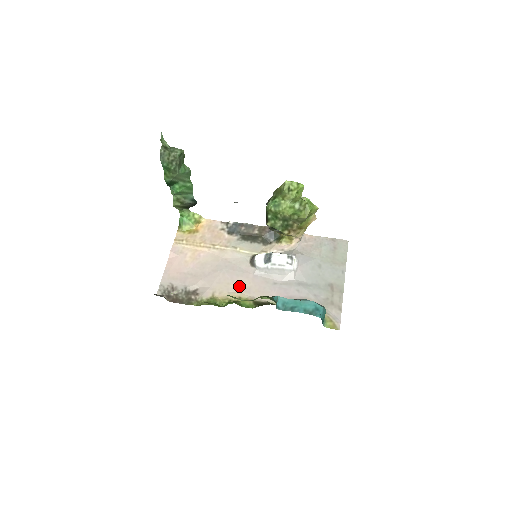
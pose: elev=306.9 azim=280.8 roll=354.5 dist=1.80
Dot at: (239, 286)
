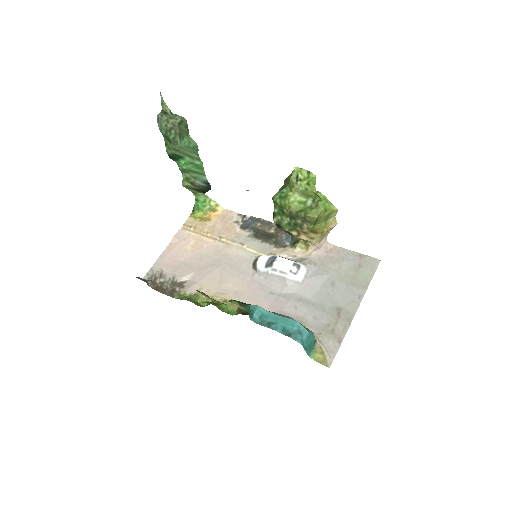
Dot at: (230, 287)
